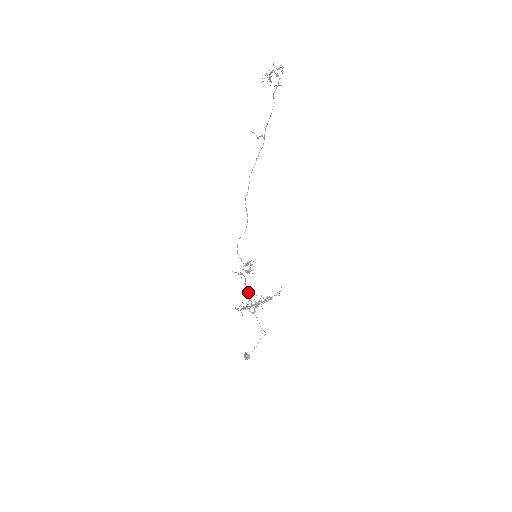
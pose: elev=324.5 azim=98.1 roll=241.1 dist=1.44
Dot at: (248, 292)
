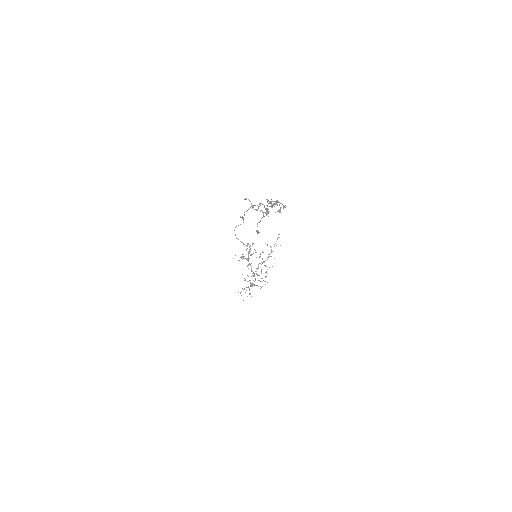
Dot at: occluded
